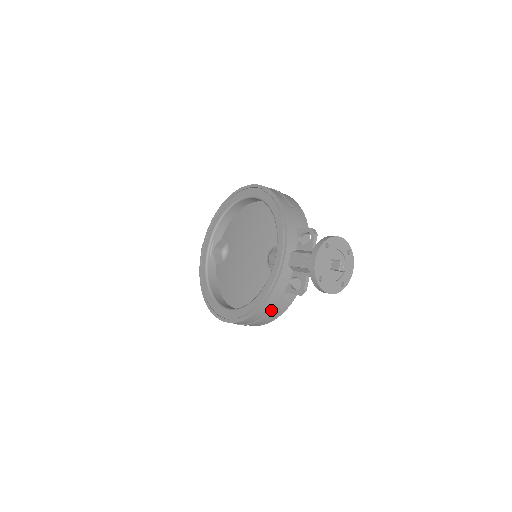
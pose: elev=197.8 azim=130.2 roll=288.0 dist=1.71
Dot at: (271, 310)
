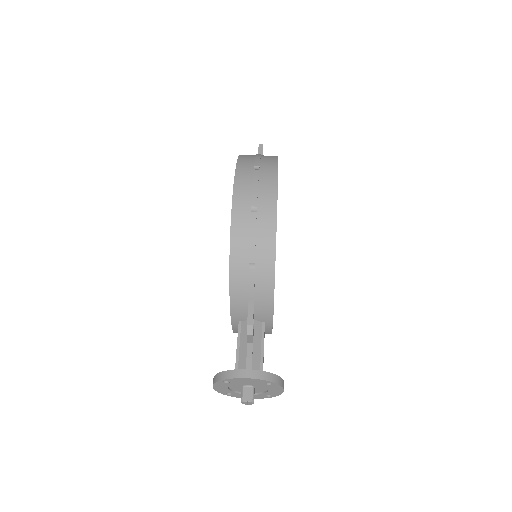
Dot at: occluded
